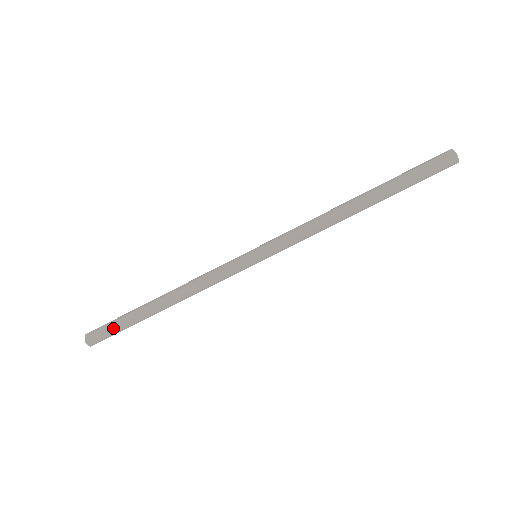
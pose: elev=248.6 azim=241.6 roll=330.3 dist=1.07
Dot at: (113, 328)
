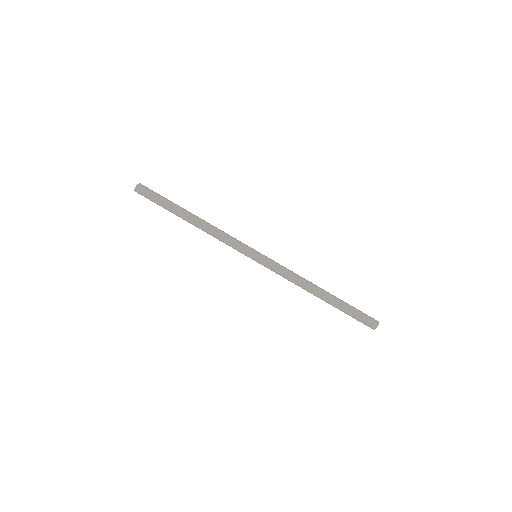
Dot at: (158, 197)
